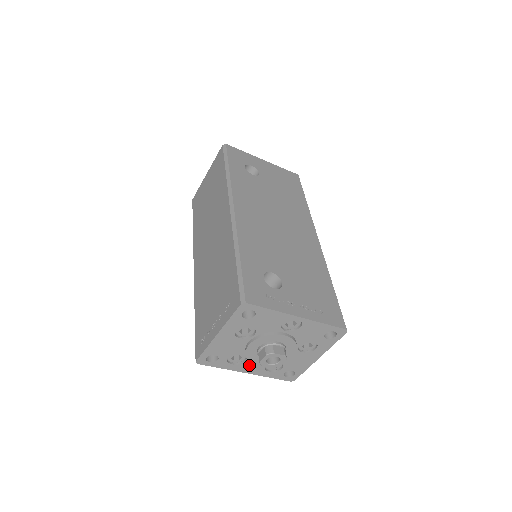
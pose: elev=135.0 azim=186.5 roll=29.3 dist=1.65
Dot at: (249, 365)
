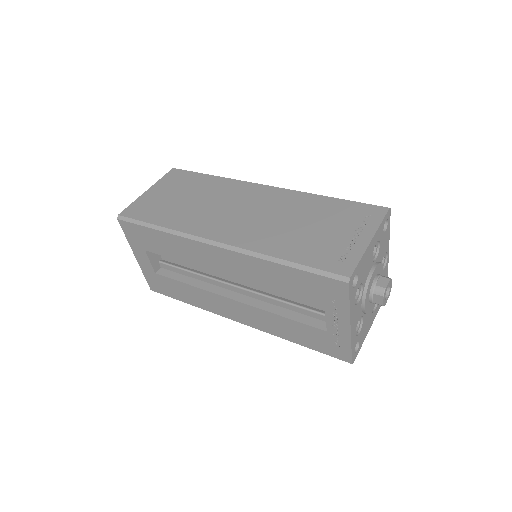
Dot at: (356, 312)
